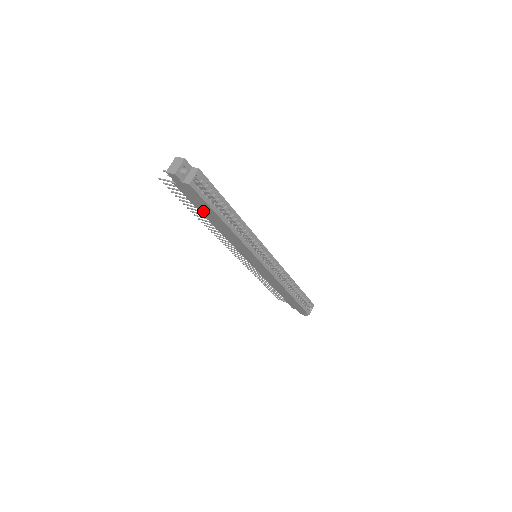
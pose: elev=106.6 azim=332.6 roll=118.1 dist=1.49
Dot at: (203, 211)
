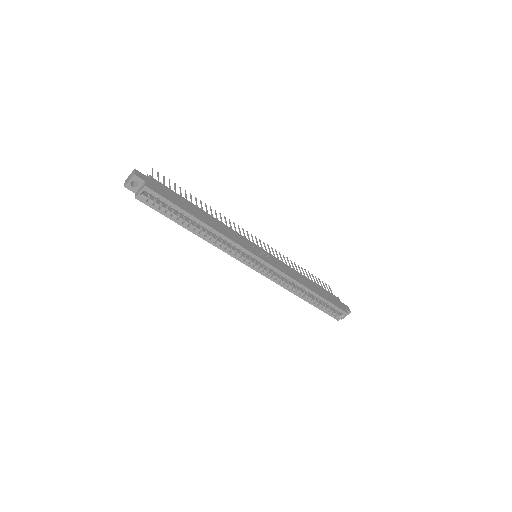
Dot at: occluded
